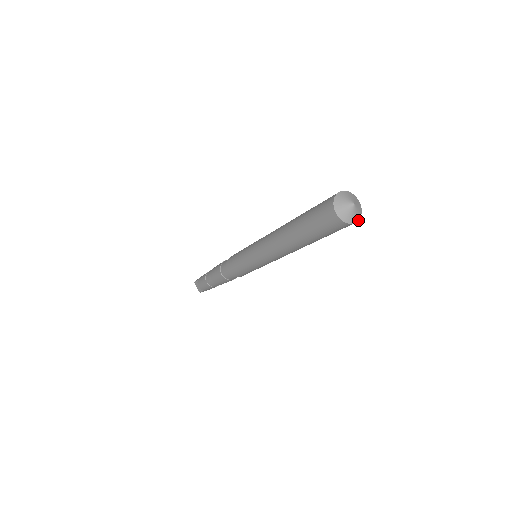
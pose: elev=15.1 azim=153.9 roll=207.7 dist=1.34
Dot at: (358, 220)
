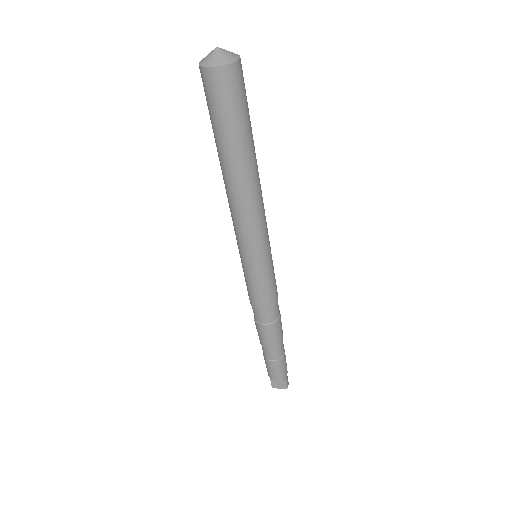
Dot at: (239, 57)
